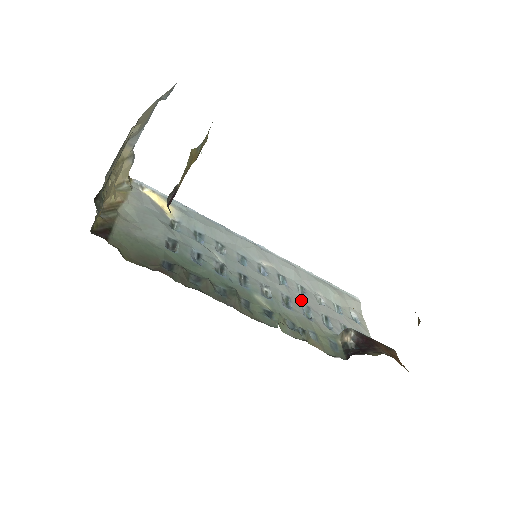
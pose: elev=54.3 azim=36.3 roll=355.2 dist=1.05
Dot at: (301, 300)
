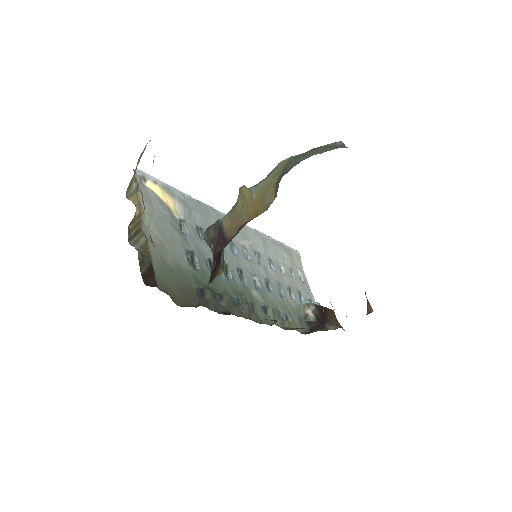
Dot at: (274, 277)
